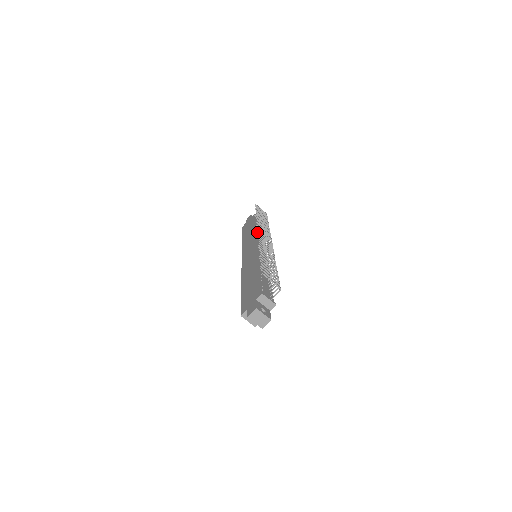
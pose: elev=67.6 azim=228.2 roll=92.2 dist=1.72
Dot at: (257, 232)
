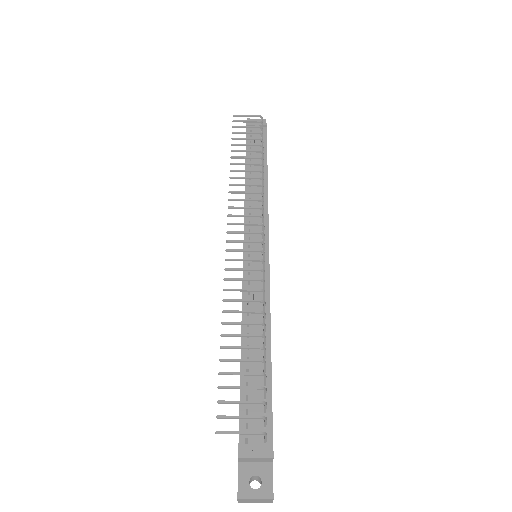
Dot at: occluded
